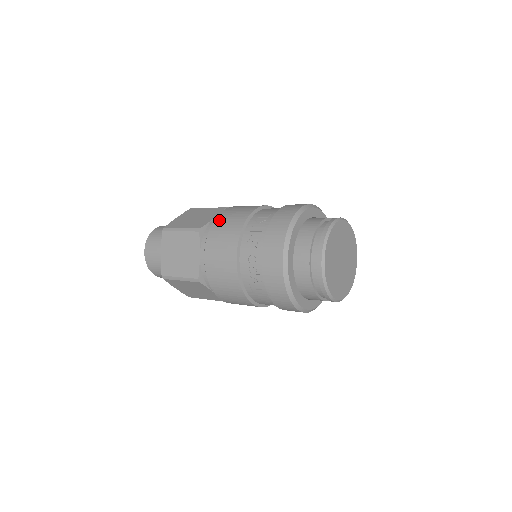
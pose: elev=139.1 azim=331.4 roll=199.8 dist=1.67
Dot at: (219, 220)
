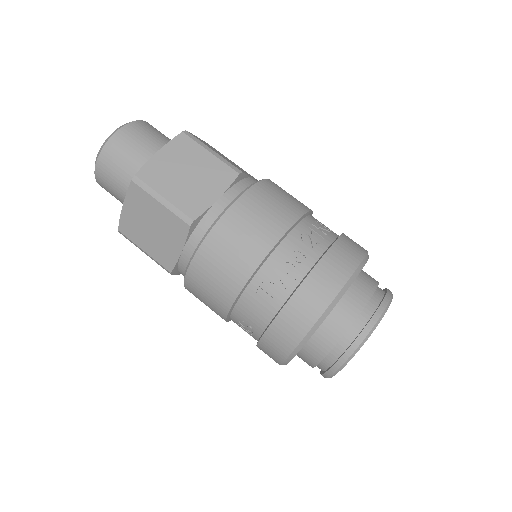
Dot at: (271, 184)
